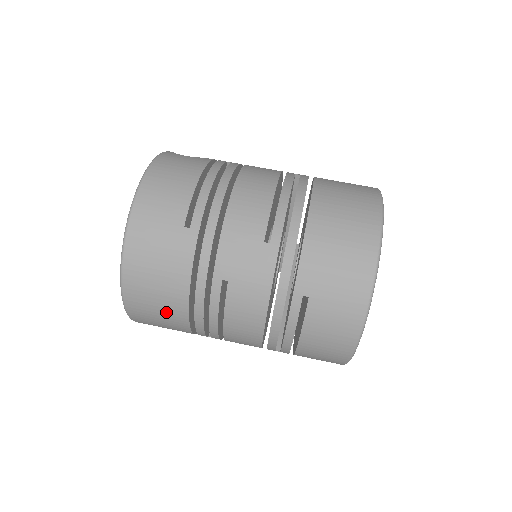
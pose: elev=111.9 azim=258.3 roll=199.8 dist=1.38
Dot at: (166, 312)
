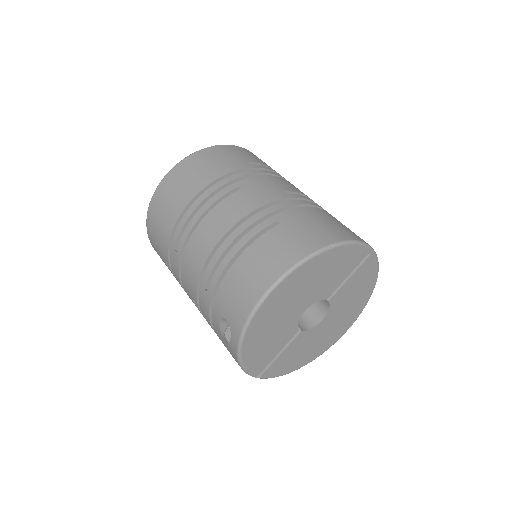
Dot at: (182, 191)
